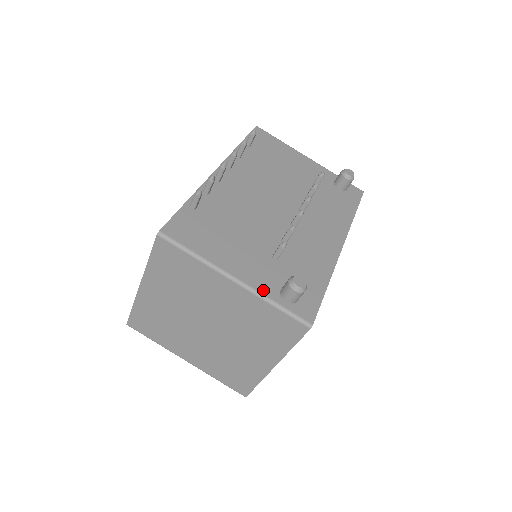
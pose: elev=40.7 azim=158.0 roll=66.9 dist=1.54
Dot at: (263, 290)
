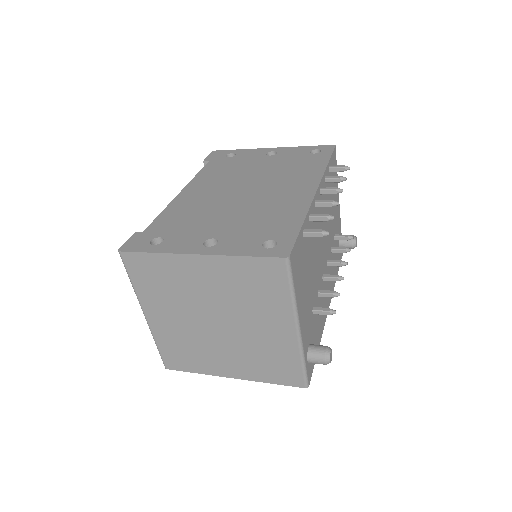
Dot at: (304, 345)
